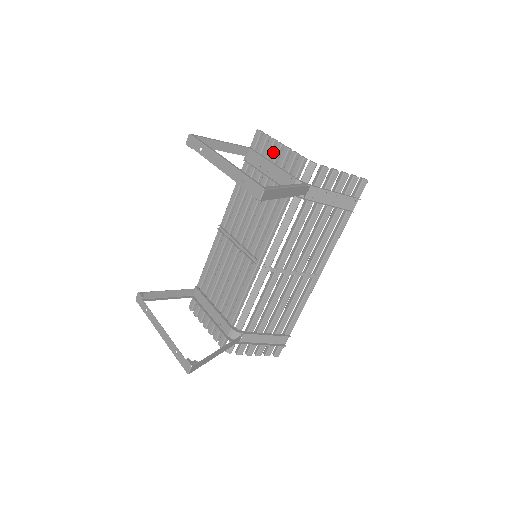
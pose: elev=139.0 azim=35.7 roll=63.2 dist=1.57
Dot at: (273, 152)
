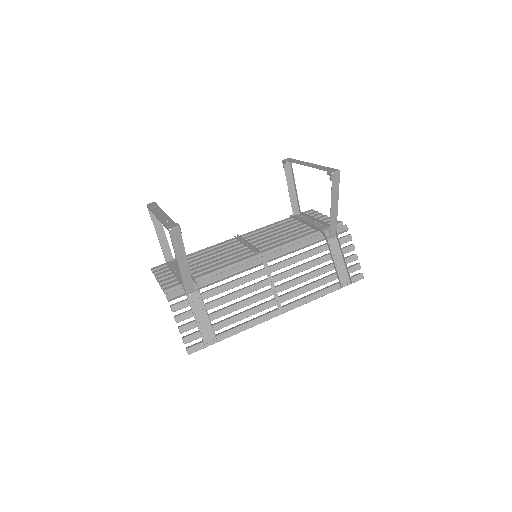
Dot at: (318, 217)
